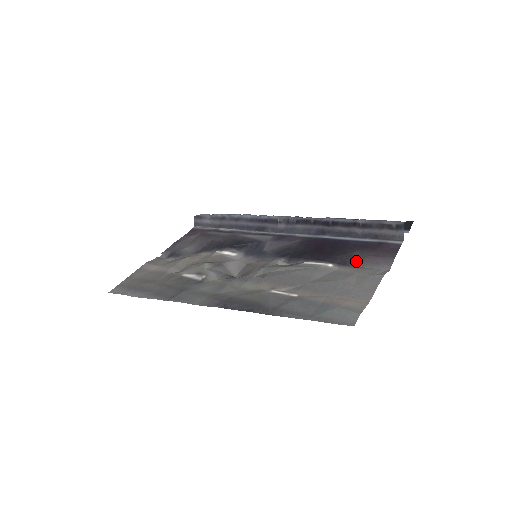
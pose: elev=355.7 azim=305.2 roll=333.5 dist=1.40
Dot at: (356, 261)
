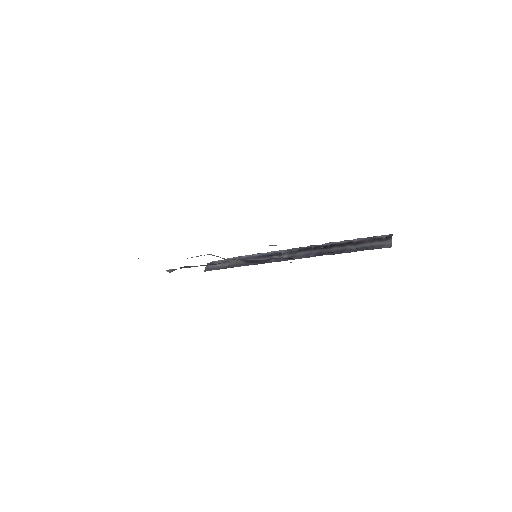
Dot at: occluded
